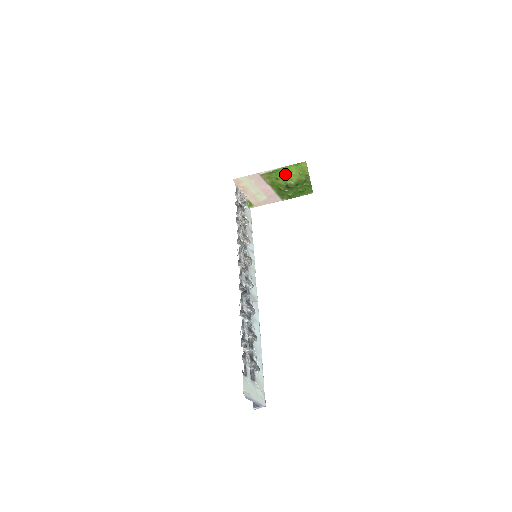
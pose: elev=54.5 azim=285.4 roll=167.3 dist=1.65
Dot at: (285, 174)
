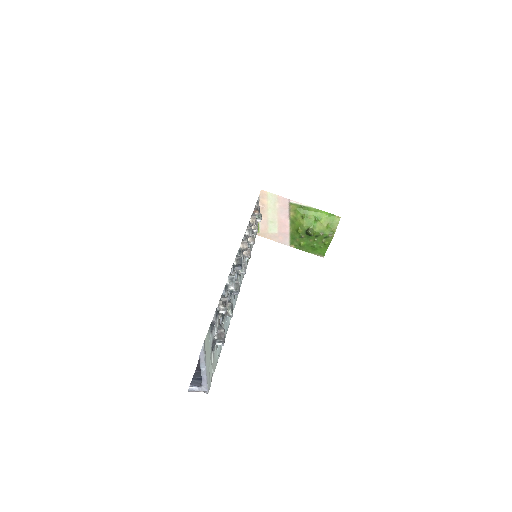
Dot at: (313, 217)
